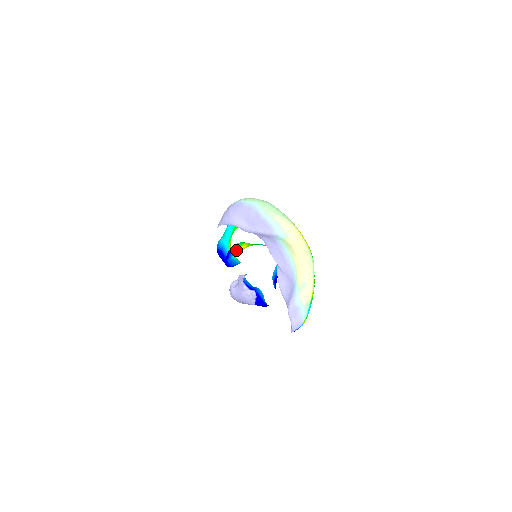
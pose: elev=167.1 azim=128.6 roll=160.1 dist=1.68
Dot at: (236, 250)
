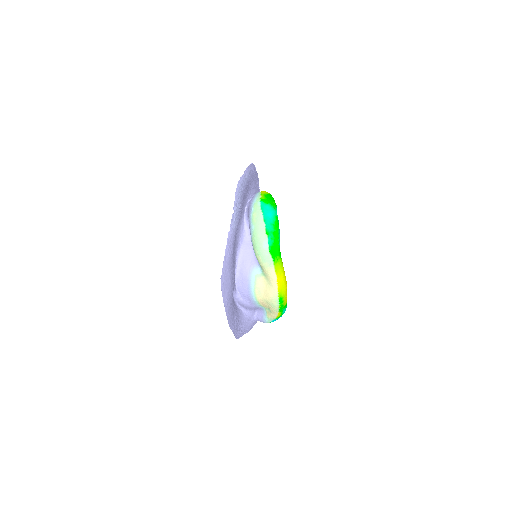
Dot at: occluded
